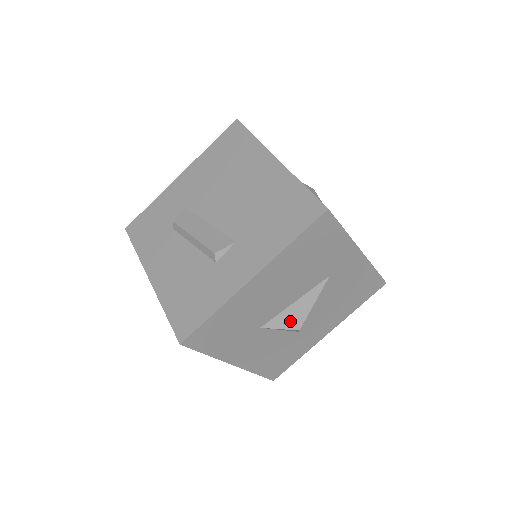
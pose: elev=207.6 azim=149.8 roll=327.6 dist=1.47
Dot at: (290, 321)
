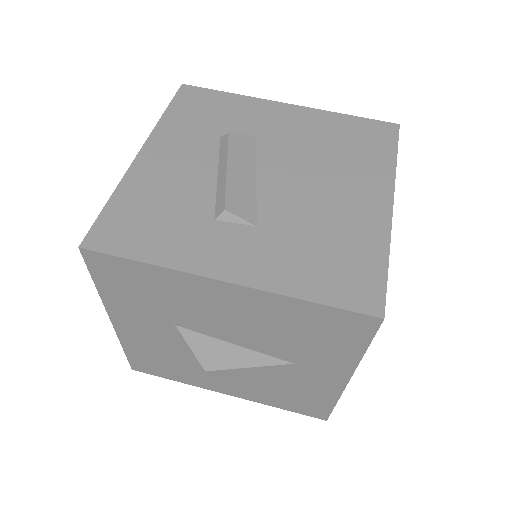
Dot at: (208, 354)
